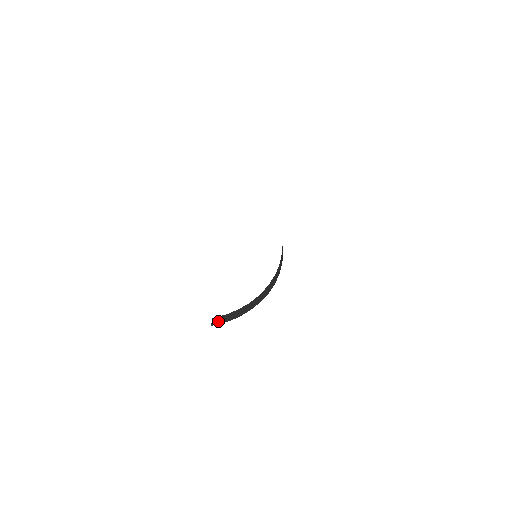
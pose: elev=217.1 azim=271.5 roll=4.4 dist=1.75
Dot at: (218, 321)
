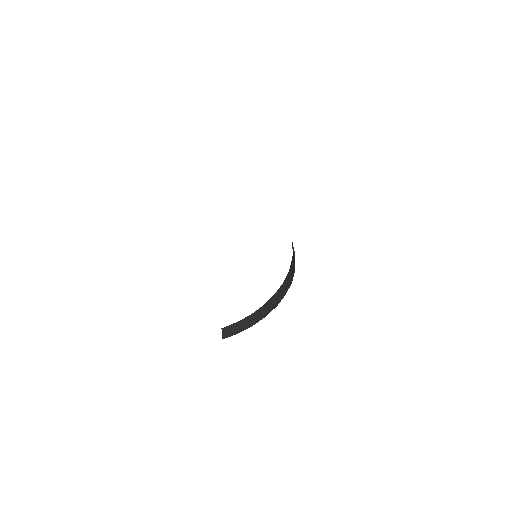
Dot at: (230, 332)
